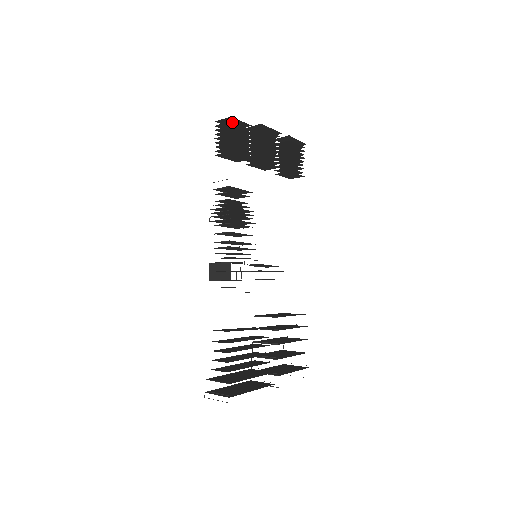
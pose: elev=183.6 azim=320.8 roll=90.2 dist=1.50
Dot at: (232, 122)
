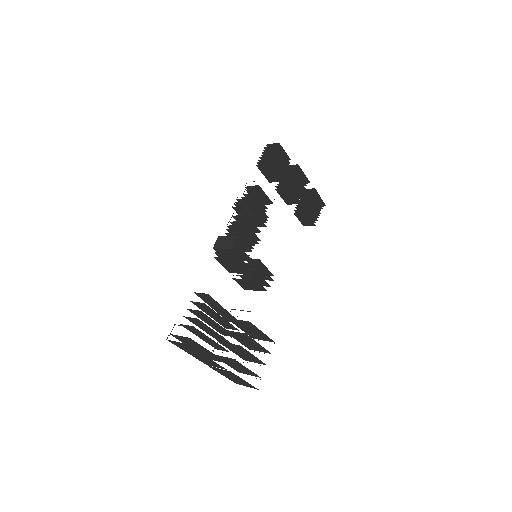
Dot at: (278, 147)
